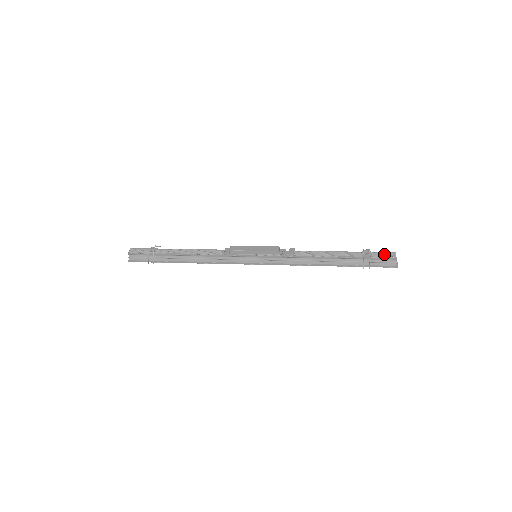
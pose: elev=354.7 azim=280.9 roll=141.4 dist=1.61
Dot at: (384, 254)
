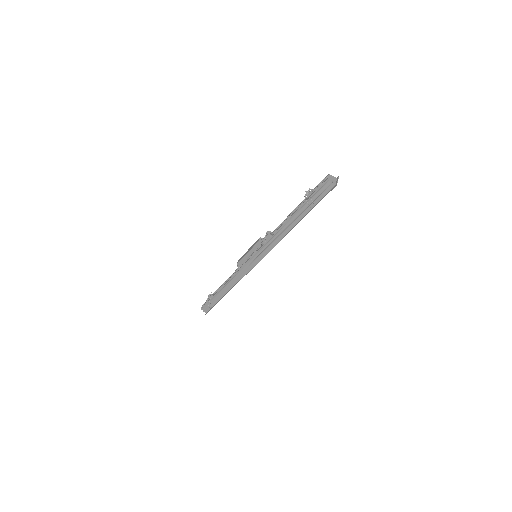
Dot at: (321, 183)
